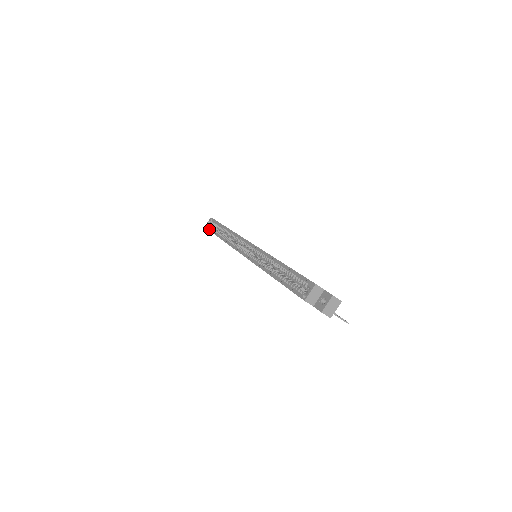
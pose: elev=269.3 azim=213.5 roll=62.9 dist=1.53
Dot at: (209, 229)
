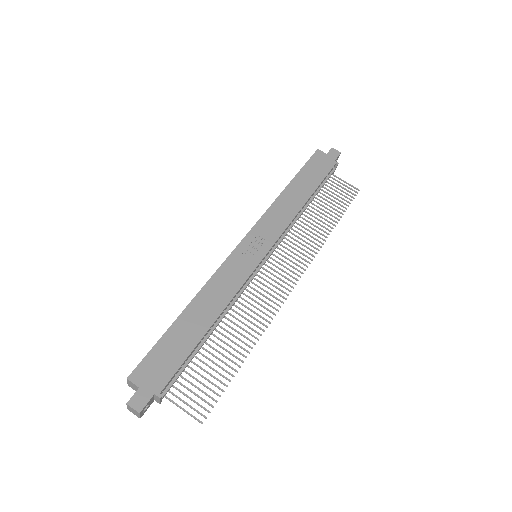
Dot at: occluded
